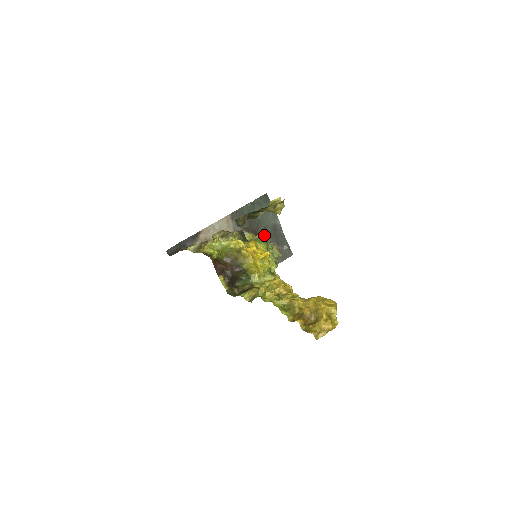
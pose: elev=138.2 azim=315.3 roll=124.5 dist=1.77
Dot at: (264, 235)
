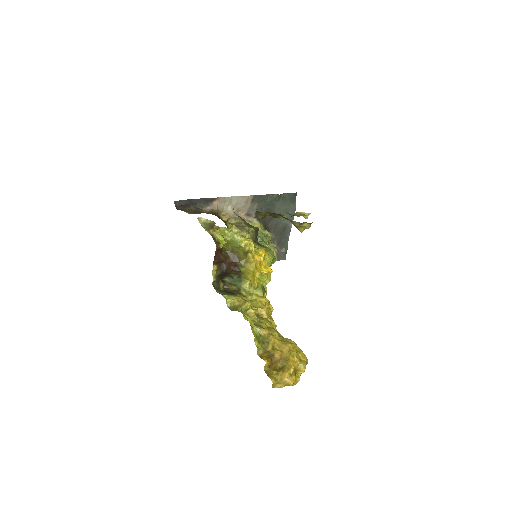
Dot at: (271, 230)
